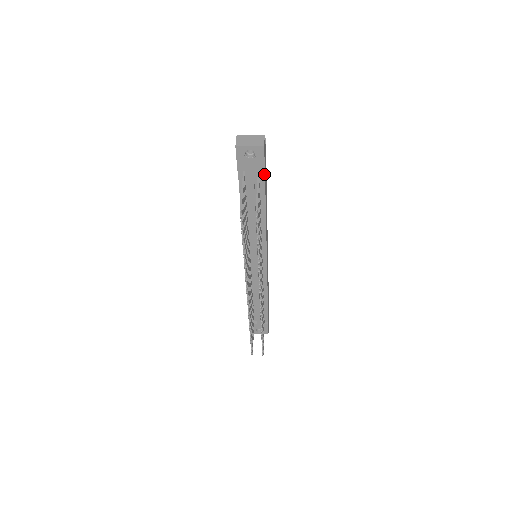
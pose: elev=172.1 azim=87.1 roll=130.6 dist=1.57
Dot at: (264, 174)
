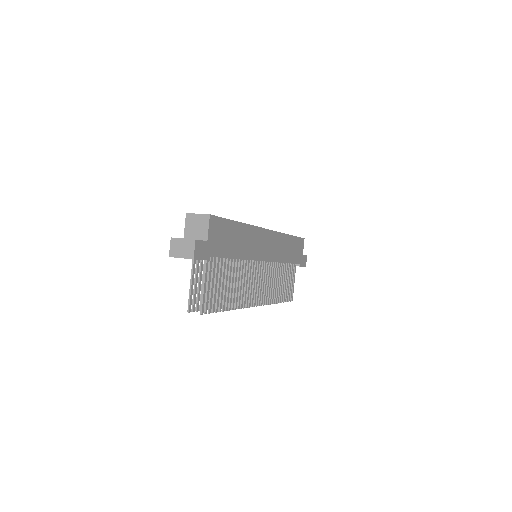
Dot at: occluded
